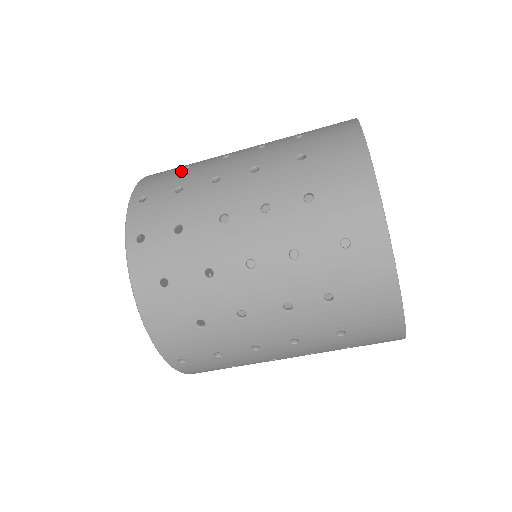
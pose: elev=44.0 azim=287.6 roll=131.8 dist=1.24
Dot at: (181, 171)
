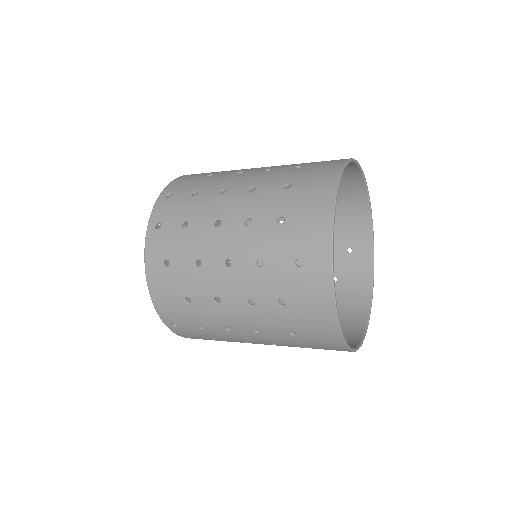
Dot at: (204, 178)
